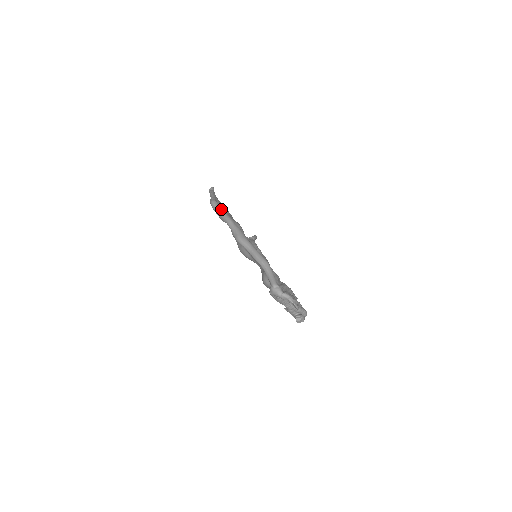
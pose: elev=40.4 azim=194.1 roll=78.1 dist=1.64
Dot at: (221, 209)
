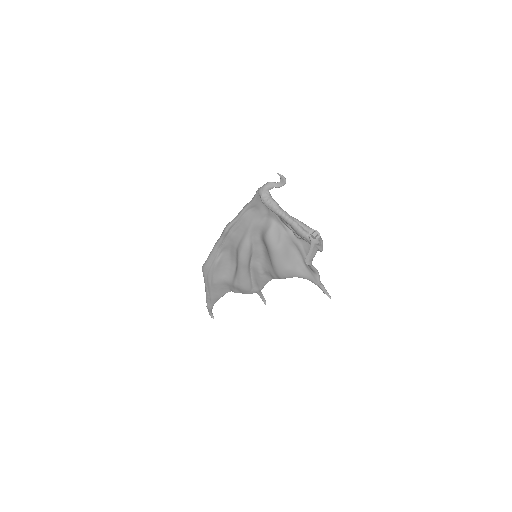
Dot at: occluded
